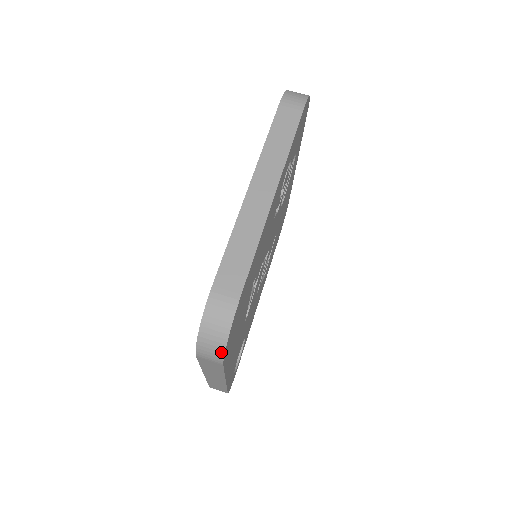
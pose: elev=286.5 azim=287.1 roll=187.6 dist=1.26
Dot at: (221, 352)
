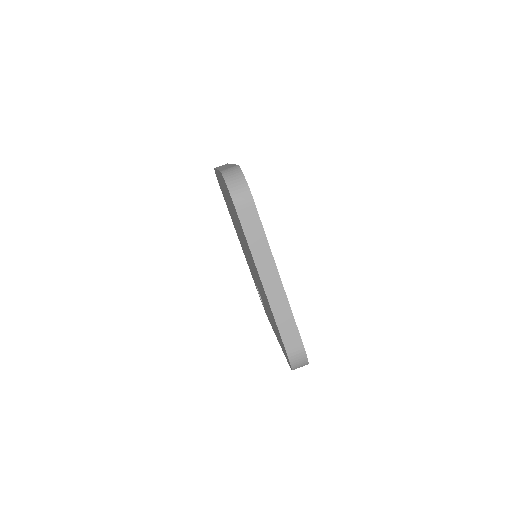
Dot at: occluded
